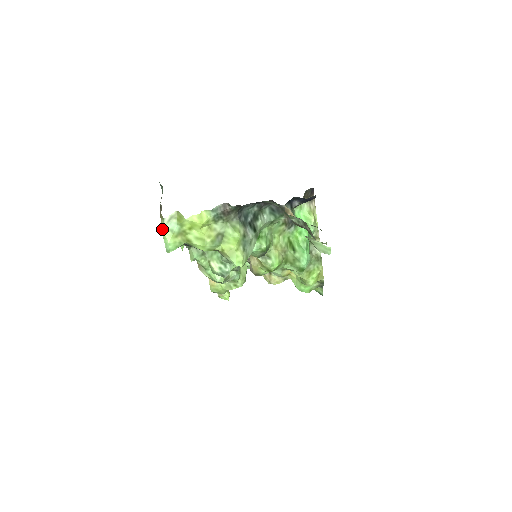
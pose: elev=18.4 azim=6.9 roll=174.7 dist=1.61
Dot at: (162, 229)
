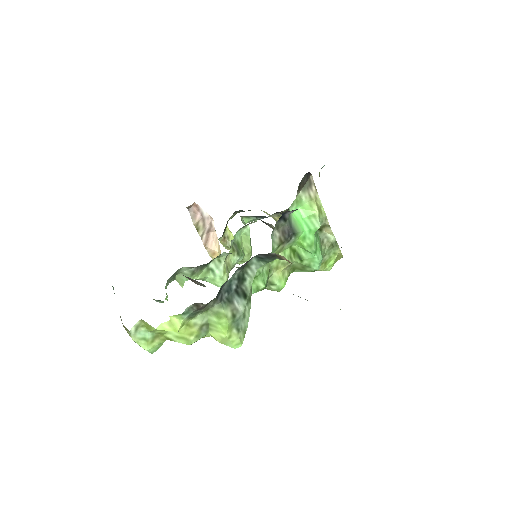
Dot at: (132, 339)
